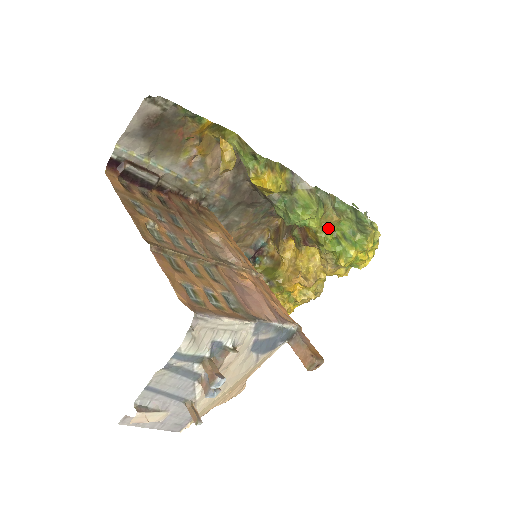
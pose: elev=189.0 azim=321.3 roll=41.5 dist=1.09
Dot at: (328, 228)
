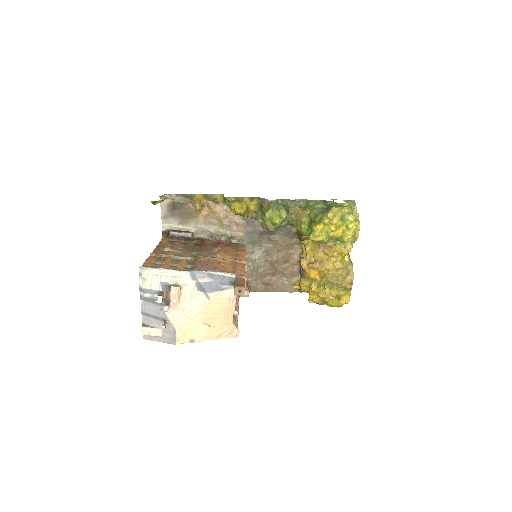
Dot at: (301, 221)
